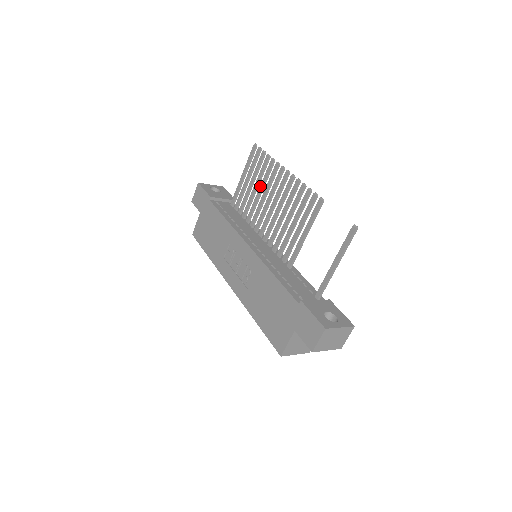
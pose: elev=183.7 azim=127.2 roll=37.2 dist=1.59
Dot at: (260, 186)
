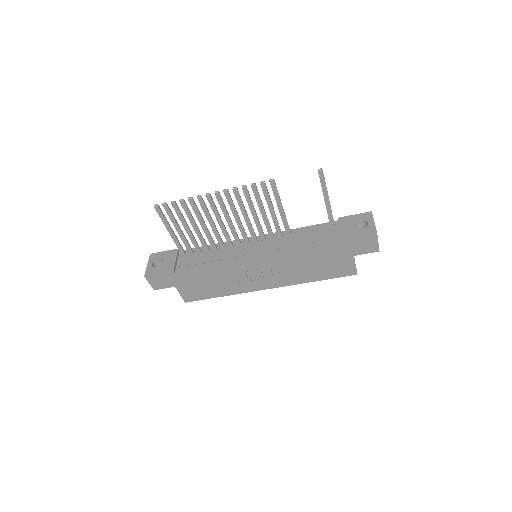
Dot at: (200, 222)
